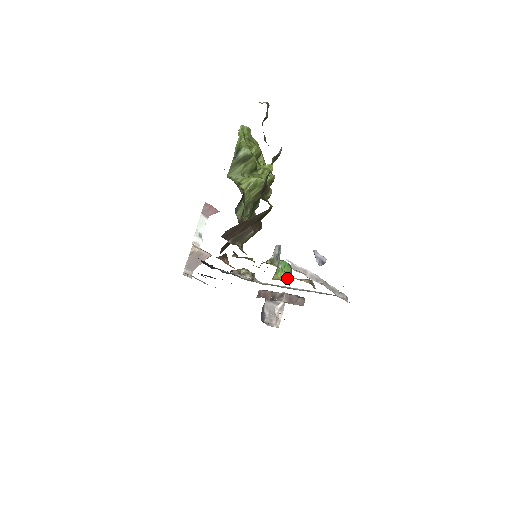
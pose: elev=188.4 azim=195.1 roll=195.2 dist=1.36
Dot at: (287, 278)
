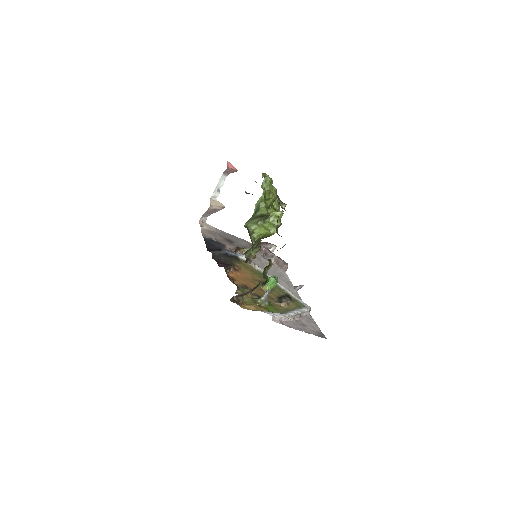
Dot at: occluded
